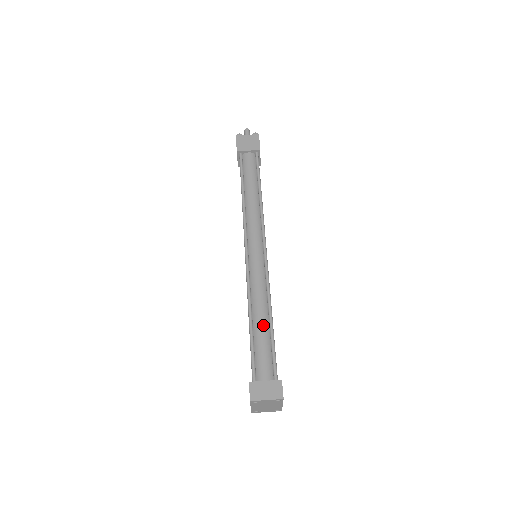
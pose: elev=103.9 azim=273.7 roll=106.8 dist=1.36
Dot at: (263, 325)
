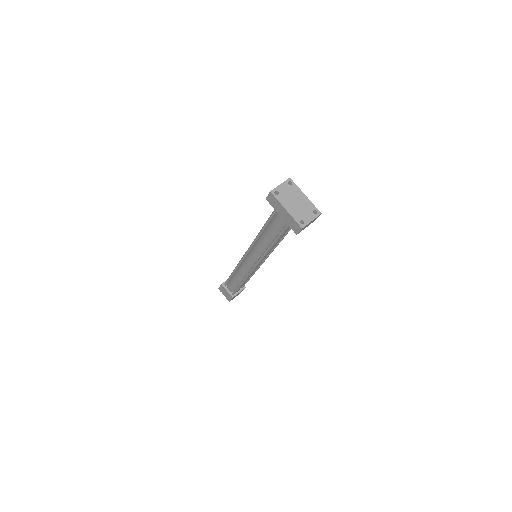
Dot at: occluded
